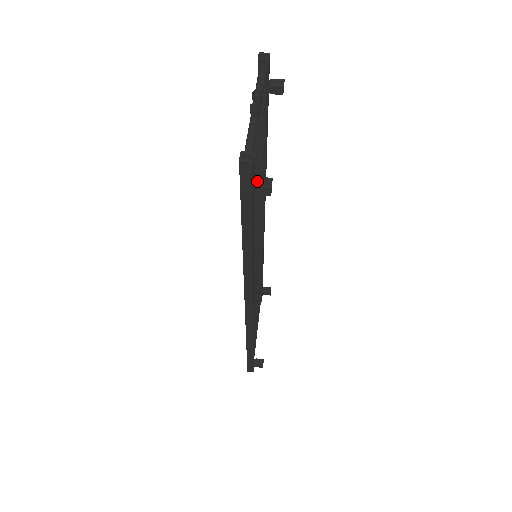
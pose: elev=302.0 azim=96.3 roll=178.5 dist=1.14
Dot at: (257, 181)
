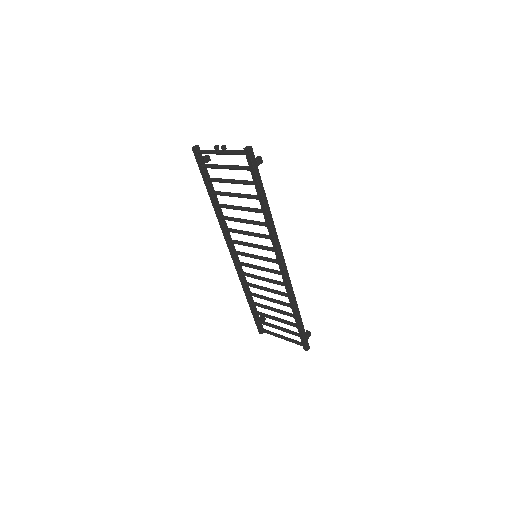
Dot at: (255, 160)
